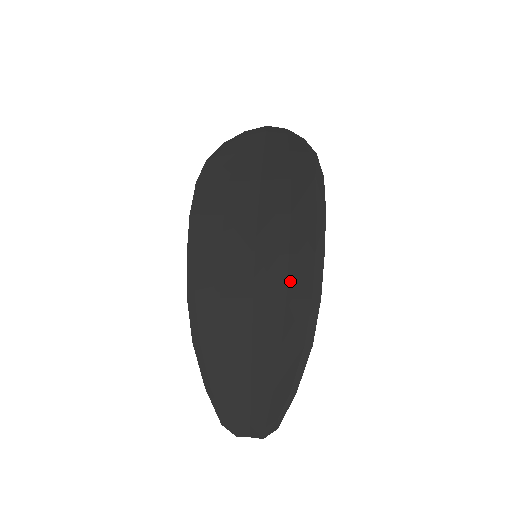
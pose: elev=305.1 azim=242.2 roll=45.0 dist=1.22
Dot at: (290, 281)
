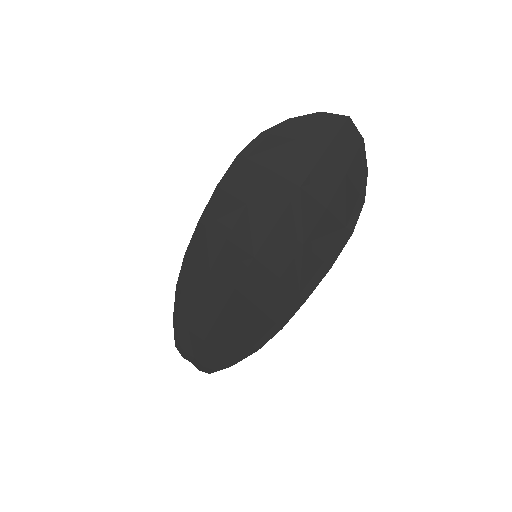
Dot at: (268, 298)
